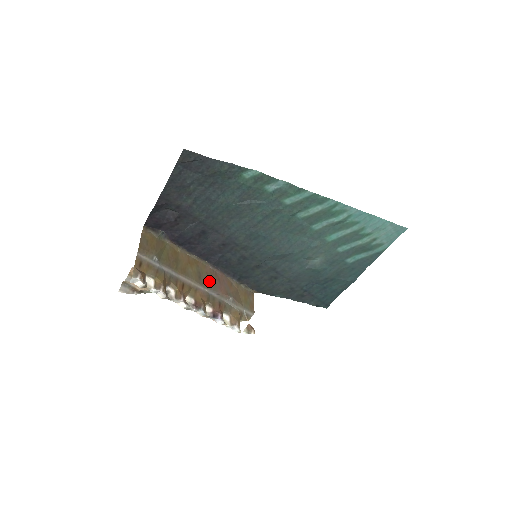
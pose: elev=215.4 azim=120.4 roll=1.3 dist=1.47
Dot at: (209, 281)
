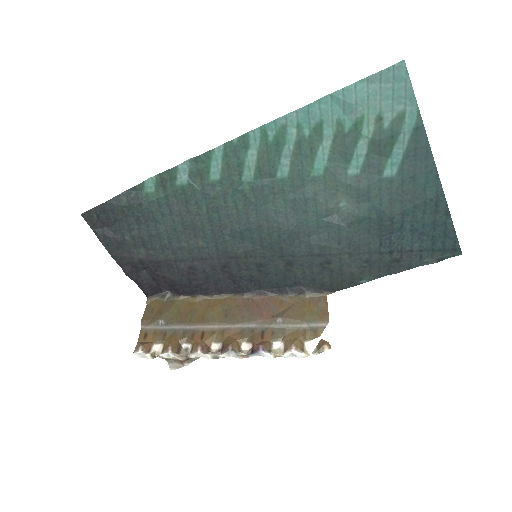
Dot at: (241, 314)
